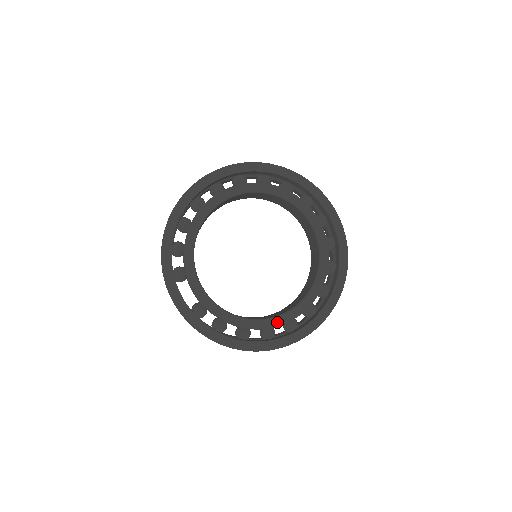
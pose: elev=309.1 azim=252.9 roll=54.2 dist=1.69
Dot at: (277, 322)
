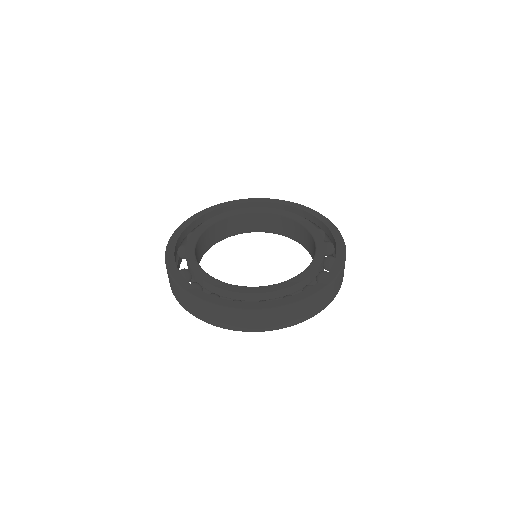
Dot at: (248, 290)
